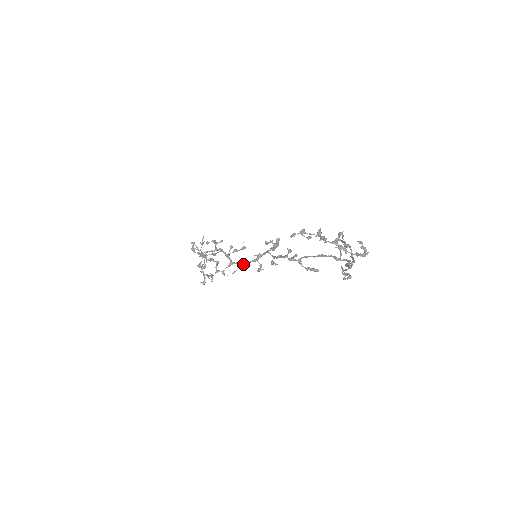
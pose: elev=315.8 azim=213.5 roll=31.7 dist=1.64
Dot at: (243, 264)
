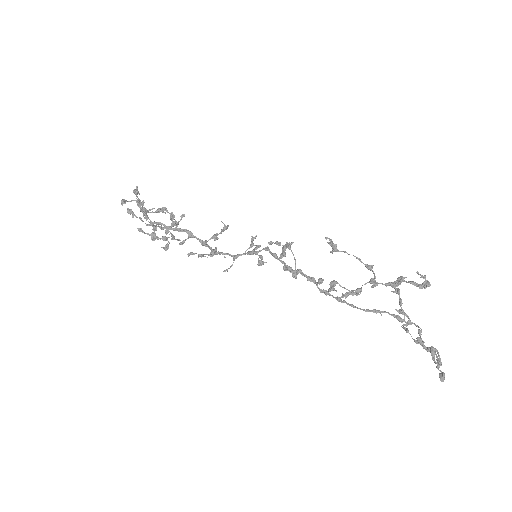
Dot at: occluded
